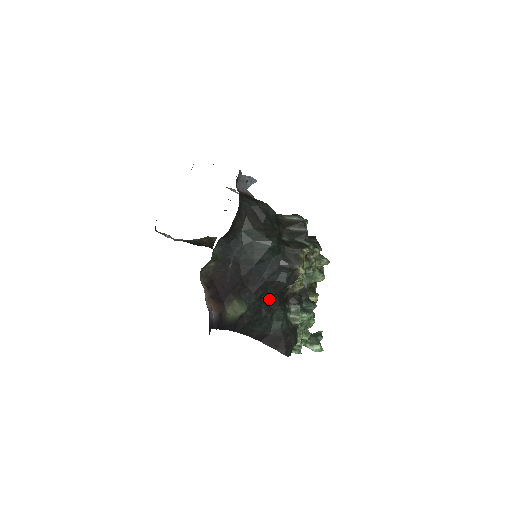
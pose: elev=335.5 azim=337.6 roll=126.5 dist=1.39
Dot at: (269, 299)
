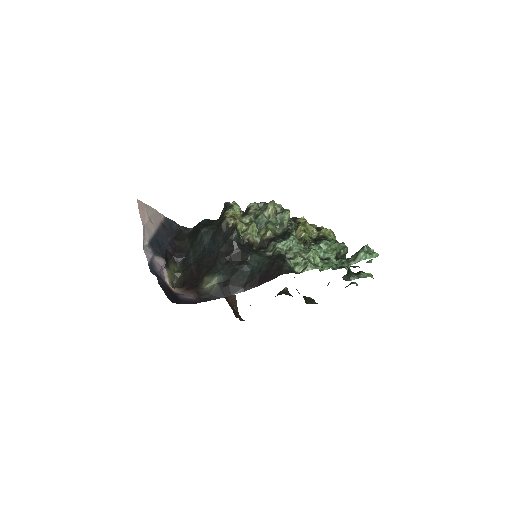
Dot at: (236, 258)
